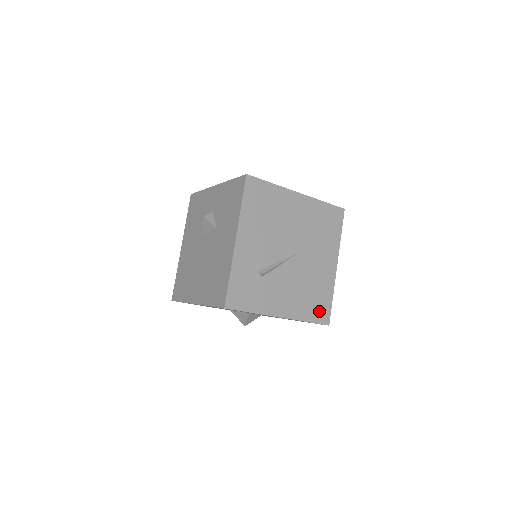
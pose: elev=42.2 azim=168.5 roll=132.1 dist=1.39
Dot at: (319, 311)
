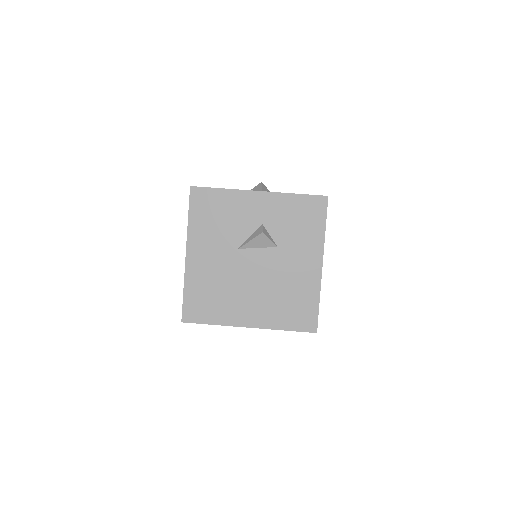
Dot at: occluded
